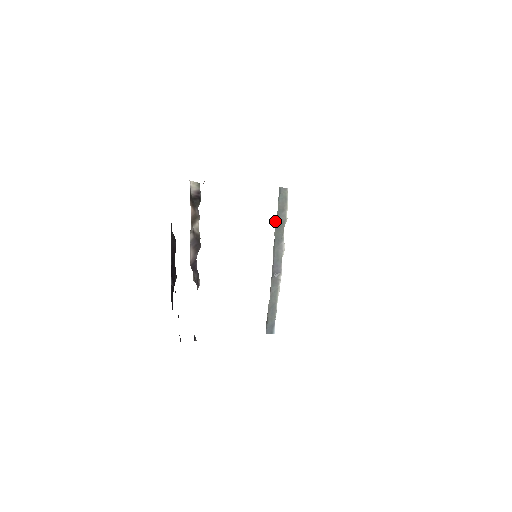
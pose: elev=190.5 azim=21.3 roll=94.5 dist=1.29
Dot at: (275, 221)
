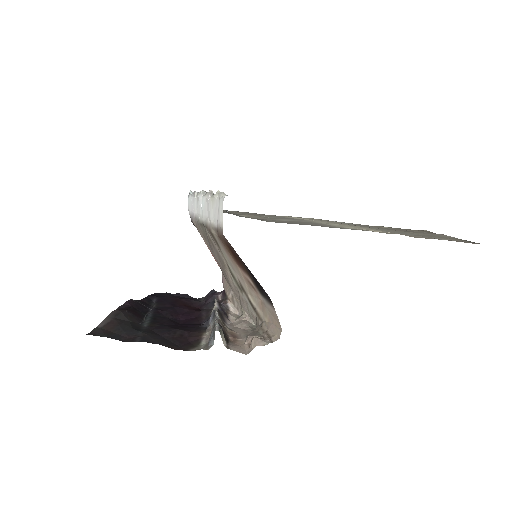
Dot at: occluded
